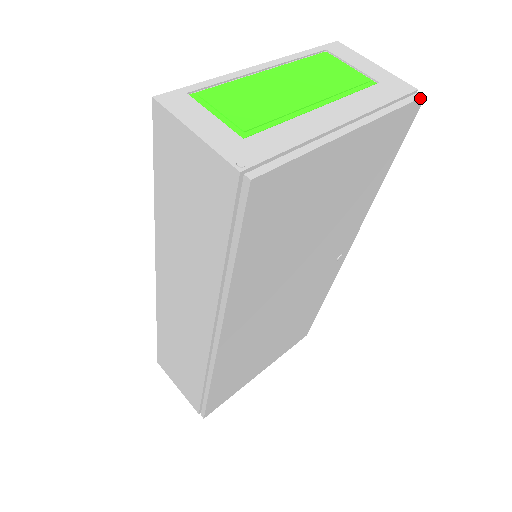
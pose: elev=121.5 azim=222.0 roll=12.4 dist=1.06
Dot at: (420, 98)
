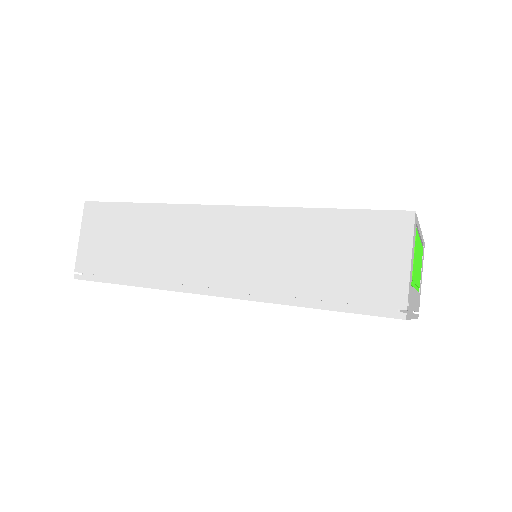
Dot at: occluded
